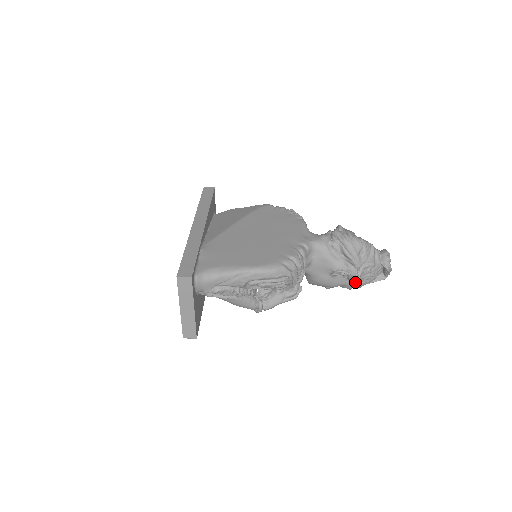
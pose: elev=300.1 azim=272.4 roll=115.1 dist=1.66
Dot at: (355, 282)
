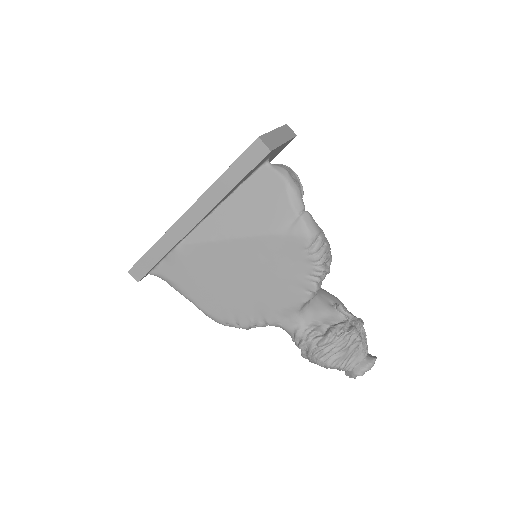
Dot at: occluded
